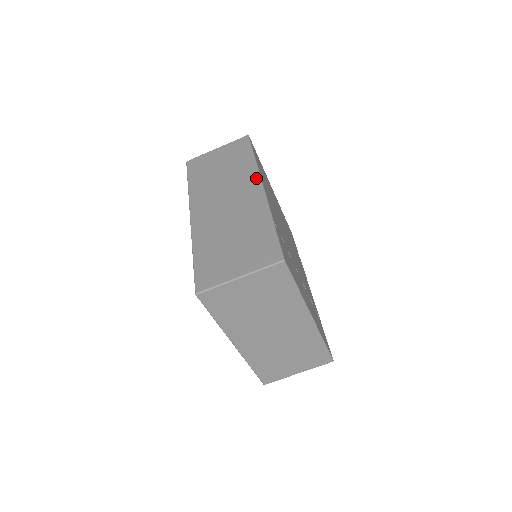
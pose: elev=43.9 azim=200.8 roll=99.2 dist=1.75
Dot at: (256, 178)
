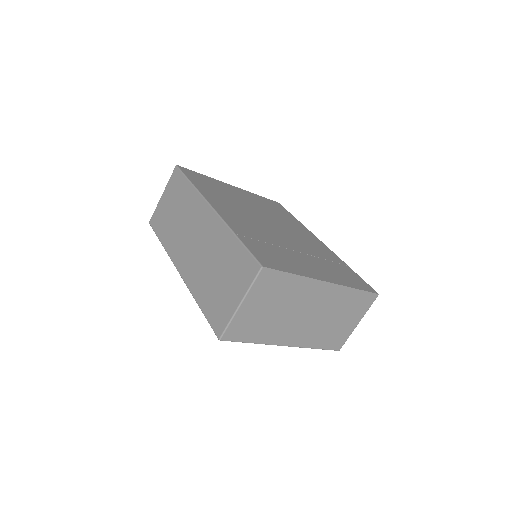
Dot at: (203, 203)
